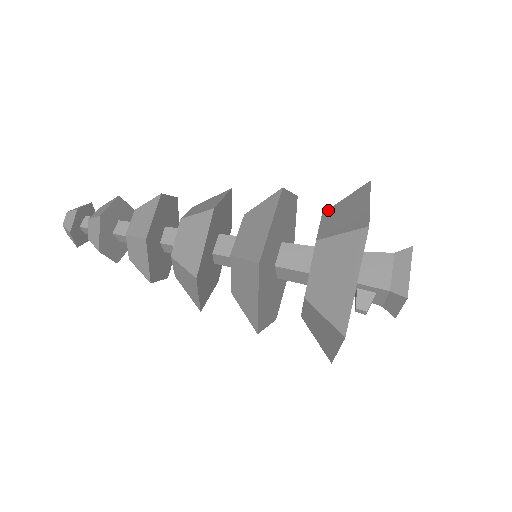
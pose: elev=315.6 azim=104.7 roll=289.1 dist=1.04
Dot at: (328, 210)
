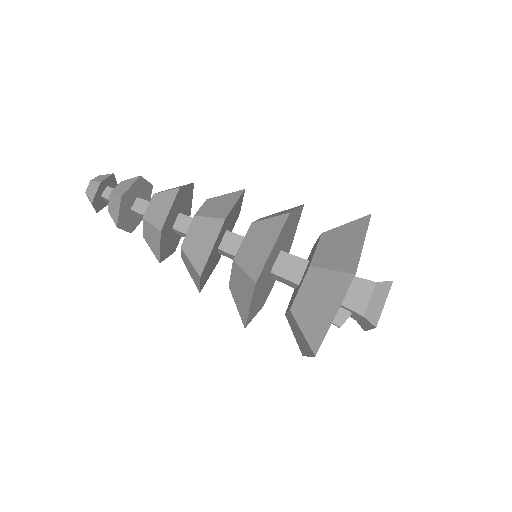
Dot at: (327, 232)
